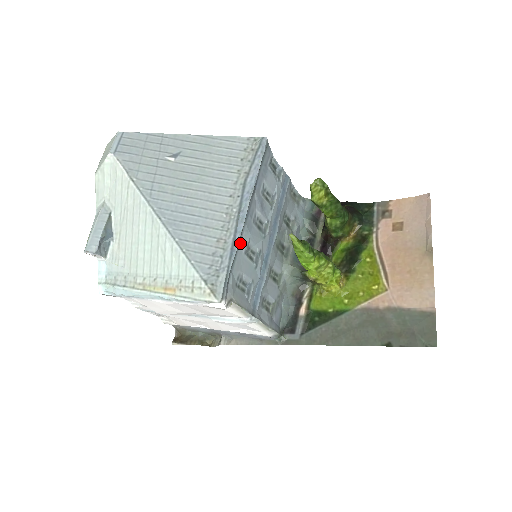
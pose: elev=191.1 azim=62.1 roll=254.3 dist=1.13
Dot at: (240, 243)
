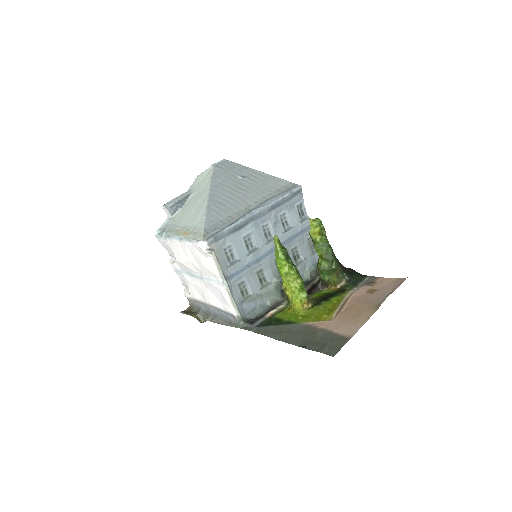
Dot at: (243, 228)
